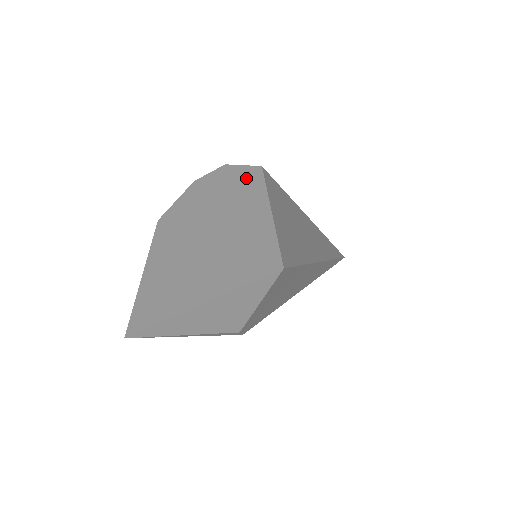
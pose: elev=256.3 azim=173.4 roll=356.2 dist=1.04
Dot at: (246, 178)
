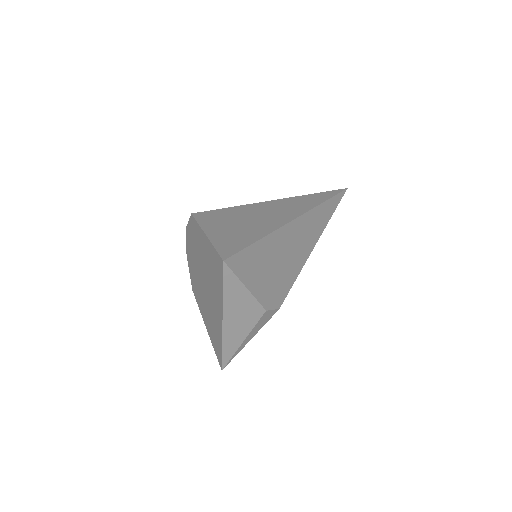
Dot at: (192, 227)
